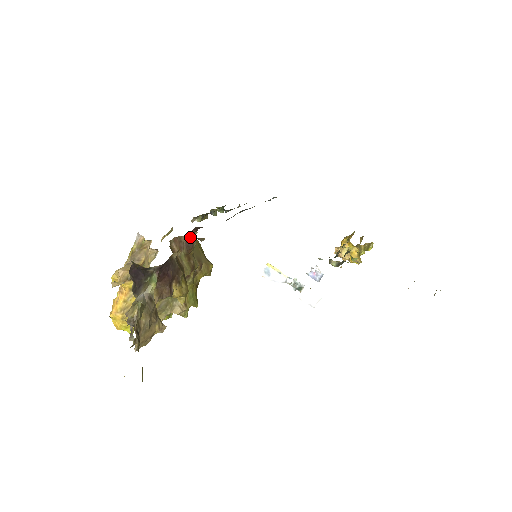
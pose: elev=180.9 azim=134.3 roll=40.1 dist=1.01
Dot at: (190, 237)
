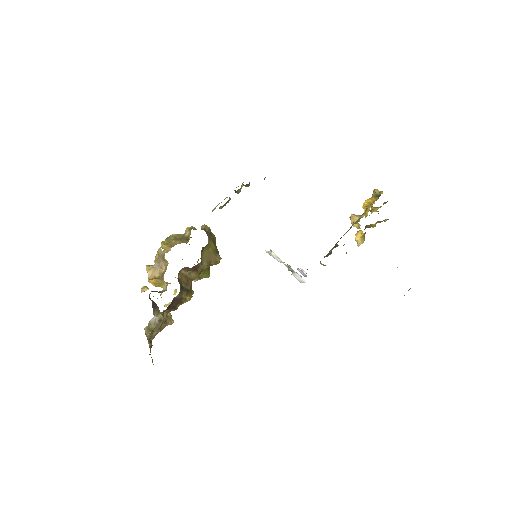
Dot at: occluded
